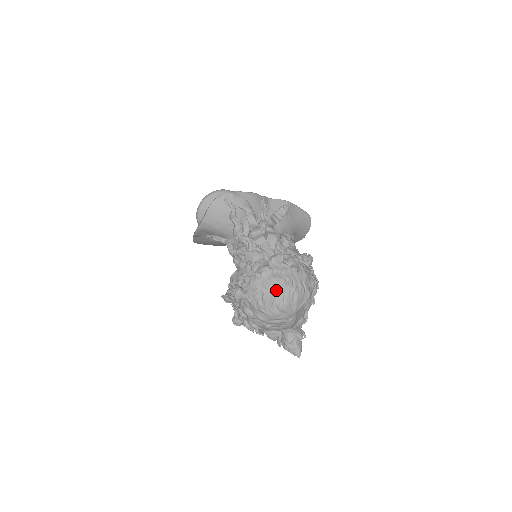
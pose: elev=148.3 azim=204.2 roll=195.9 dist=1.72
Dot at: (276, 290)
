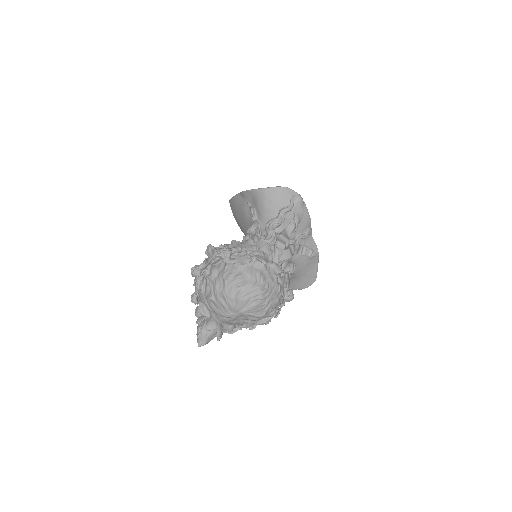
Dot at: (252, 282)
